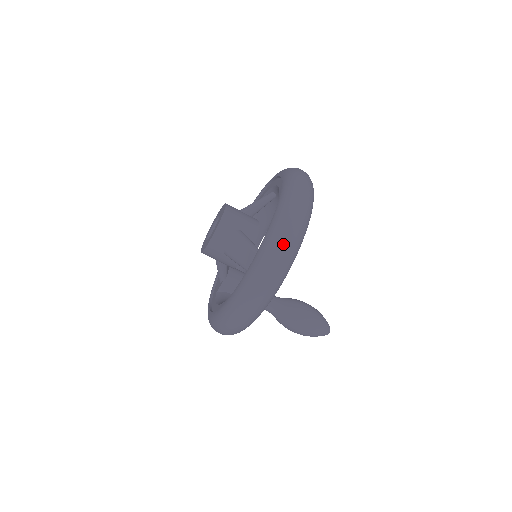
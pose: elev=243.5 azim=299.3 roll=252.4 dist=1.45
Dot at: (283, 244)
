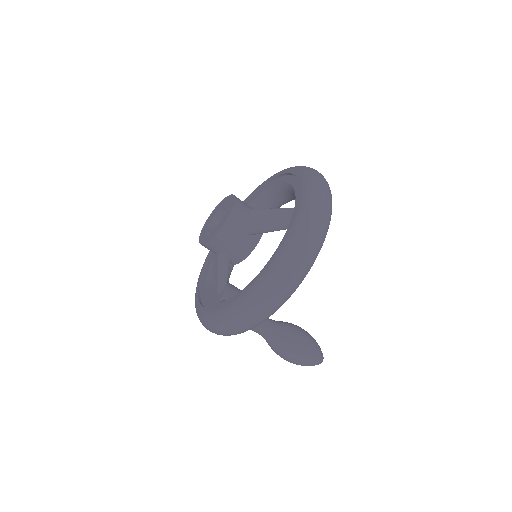
Dot at: (324, 184)
